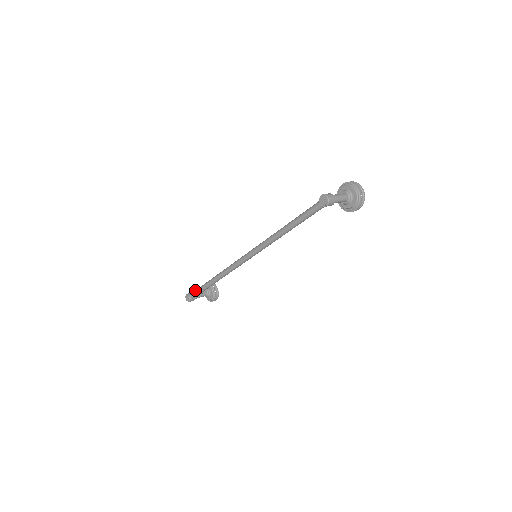
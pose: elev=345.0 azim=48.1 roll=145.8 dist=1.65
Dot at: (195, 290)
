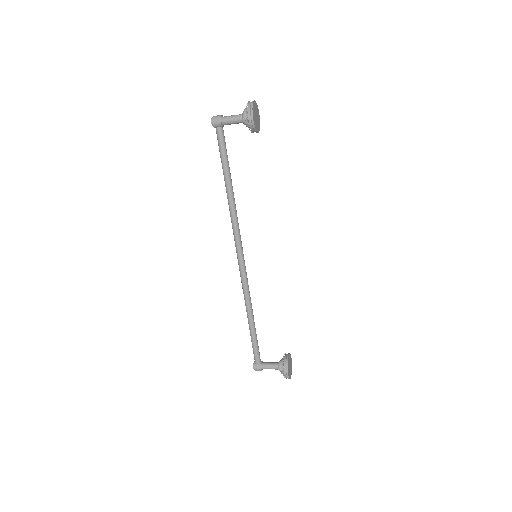
Dot at: occluded
